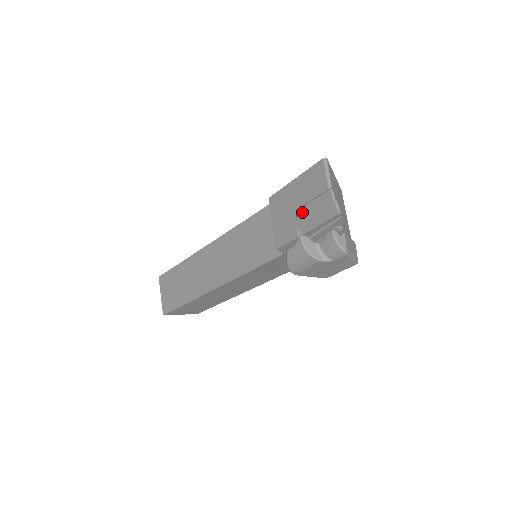
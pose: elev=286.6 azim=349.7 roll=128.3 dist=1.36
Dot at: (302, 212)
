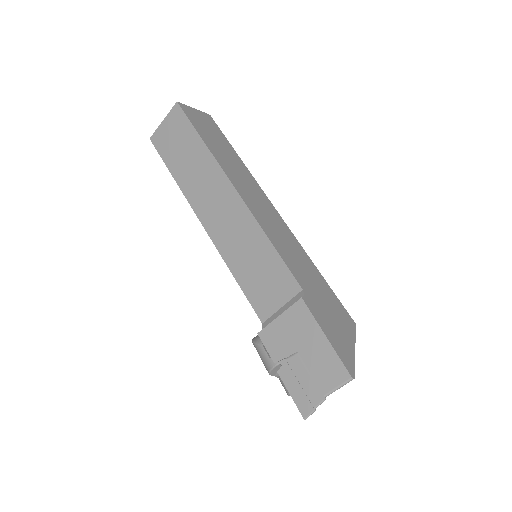
Dot at: (297, 364)
